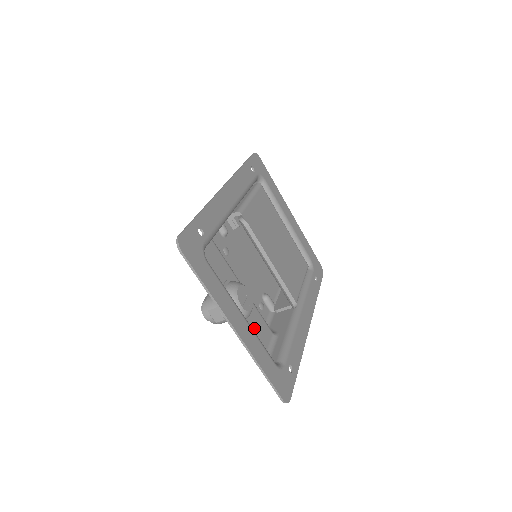
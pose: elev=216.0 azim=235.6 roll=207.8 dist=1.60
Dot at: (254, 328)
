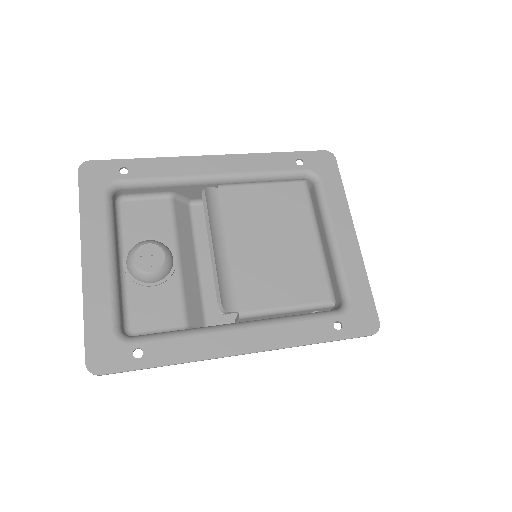
Dot at: (154, 299)
